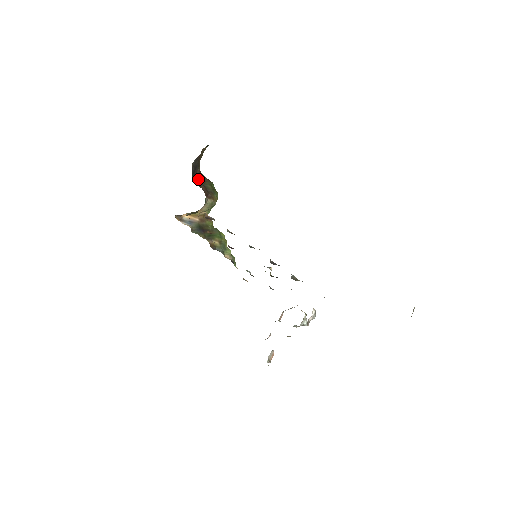
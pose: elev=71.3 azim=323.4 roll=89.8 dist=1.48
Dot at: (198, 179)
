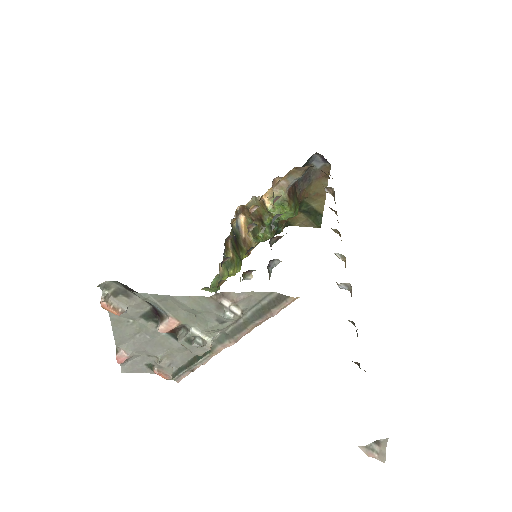
Dot at: (296, 190)
